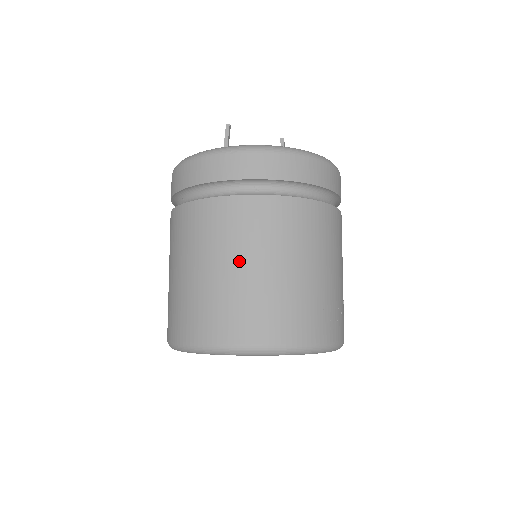
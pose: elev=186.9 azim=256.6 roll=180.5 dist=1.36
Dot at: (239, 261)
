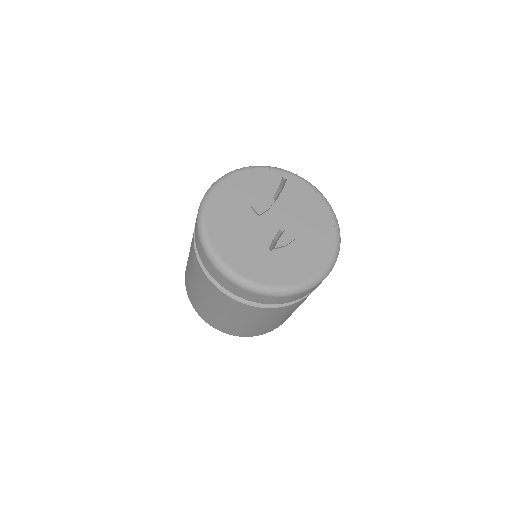
Dot at: occluded
